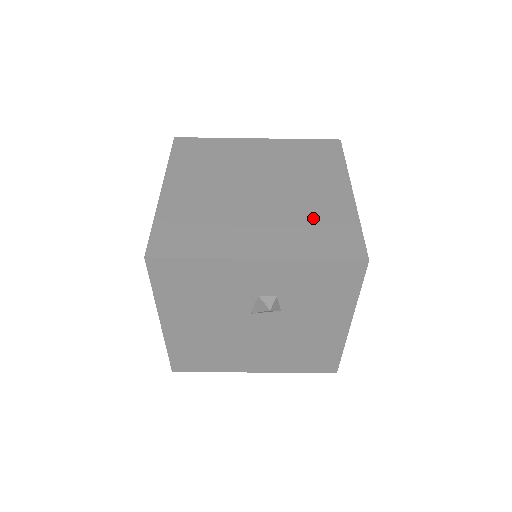
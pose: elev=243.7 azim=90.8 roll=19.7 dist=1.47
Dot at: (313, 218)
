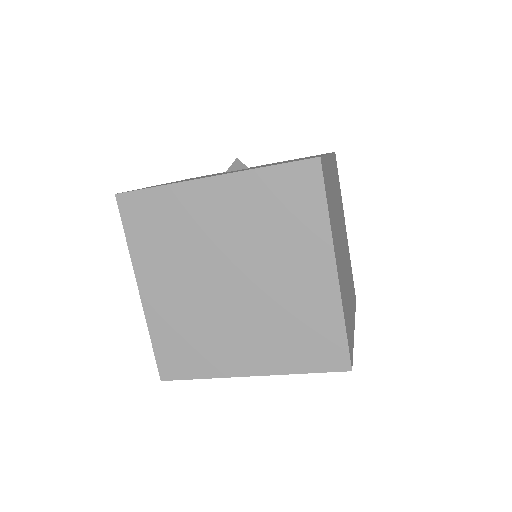
Dot at: (295, 320)
